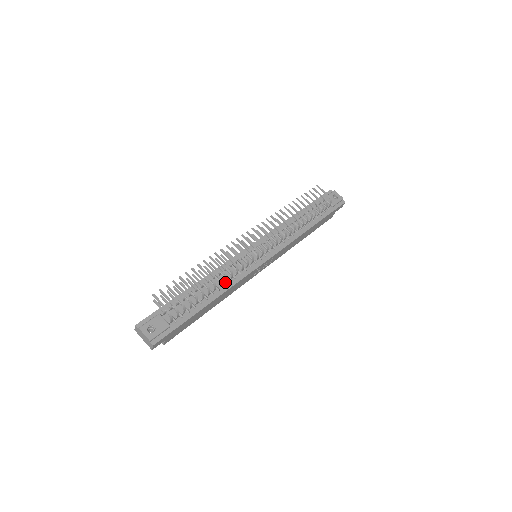
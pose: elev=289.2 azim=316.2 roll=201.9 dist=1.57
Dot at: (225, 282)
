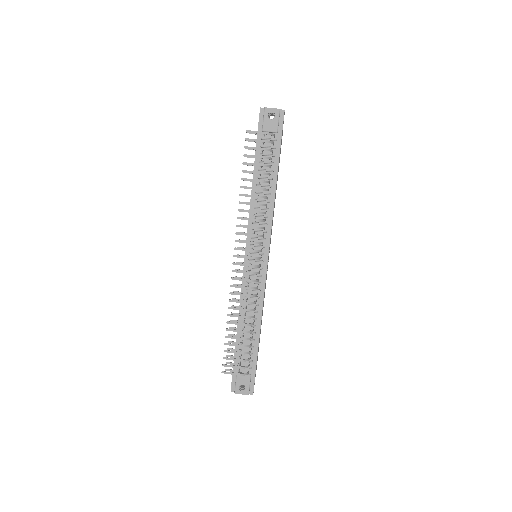
Dot at: (255, 309)
